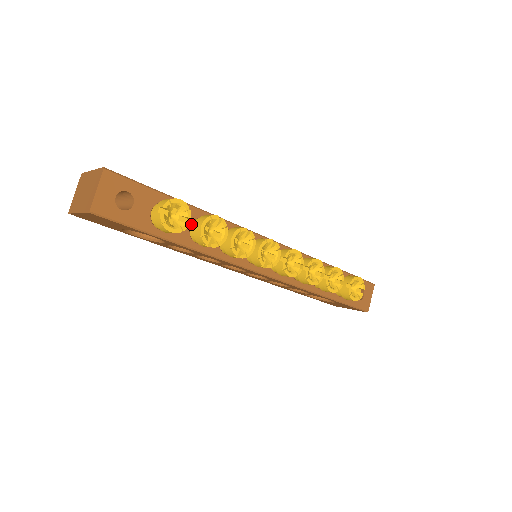
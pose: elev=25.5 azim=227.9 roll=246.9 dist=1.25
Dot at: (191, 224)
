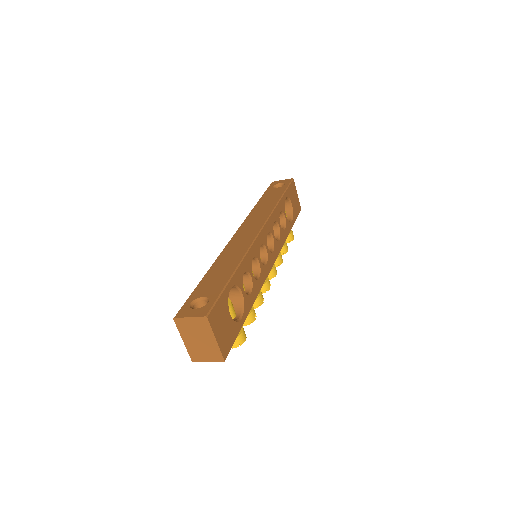
Dot at: occluded
